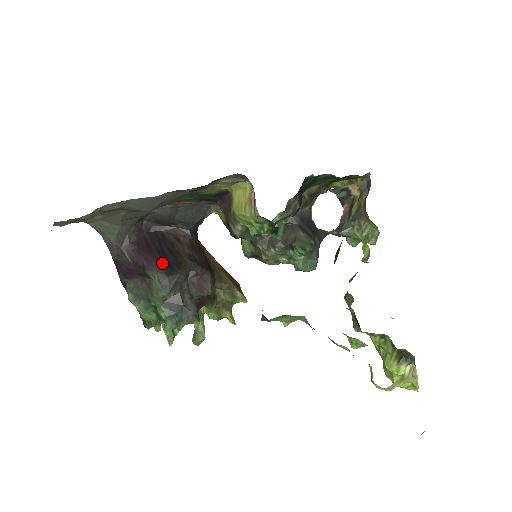
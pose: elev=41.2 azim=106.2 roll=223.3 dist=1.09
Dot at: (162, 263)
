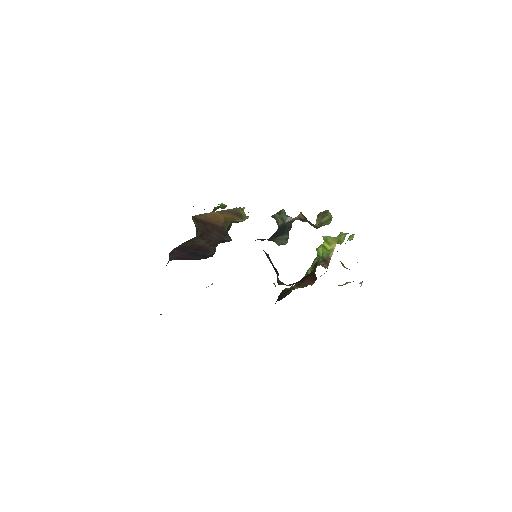
Dot at: (199, 258)
